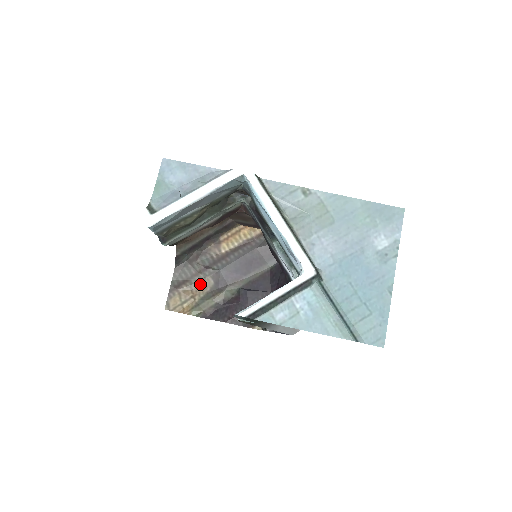
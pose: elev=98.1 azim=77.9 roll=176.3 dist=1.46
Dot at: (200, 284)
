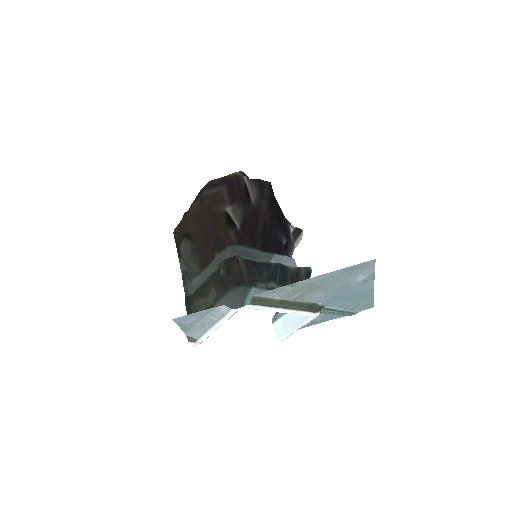
Dot at: occluded
